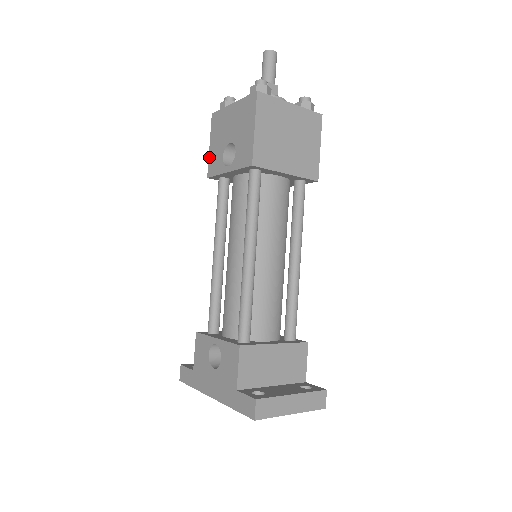
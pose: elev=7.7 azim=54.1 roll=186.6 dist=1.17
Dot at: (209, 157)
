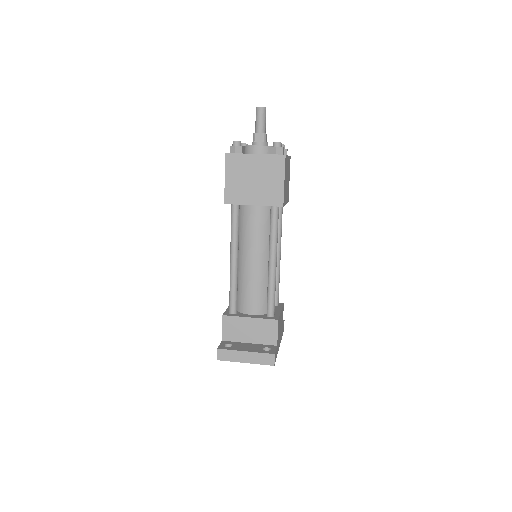
Dot at: occluded
